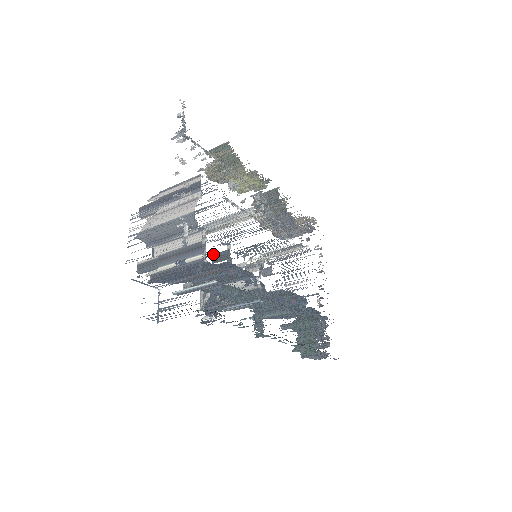
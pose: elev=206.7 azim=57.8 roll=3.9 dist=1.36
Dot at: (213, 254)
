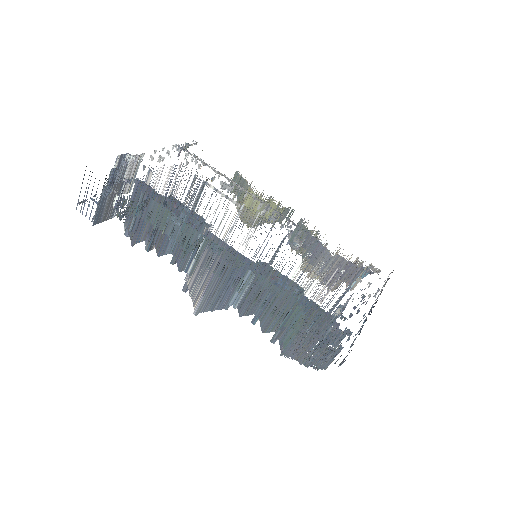
Dot at: occluded
